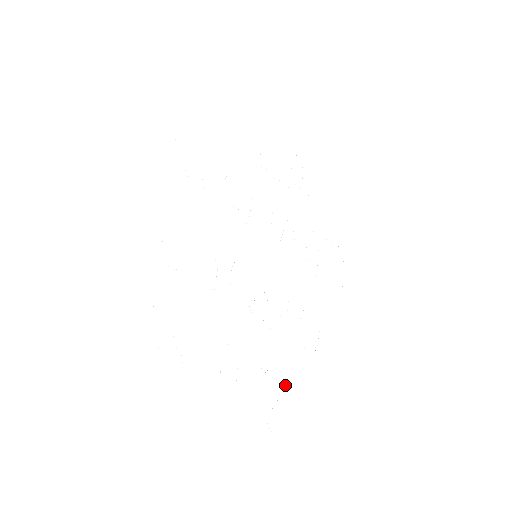
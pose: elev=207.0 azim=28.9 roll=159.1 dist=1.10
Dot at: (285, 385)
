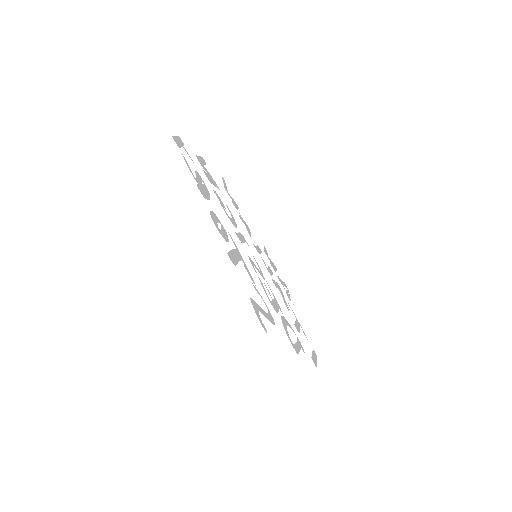
Dot at: (267, 313)
